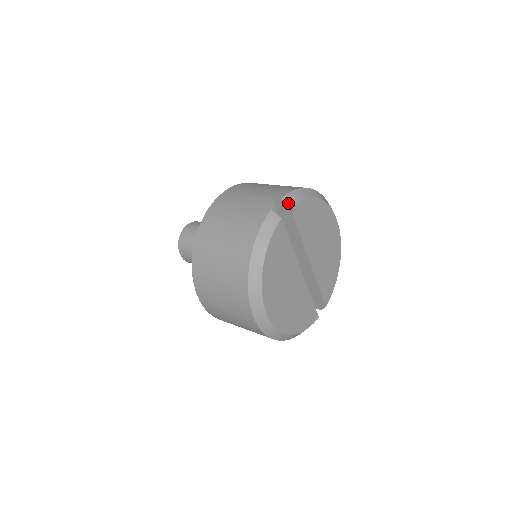
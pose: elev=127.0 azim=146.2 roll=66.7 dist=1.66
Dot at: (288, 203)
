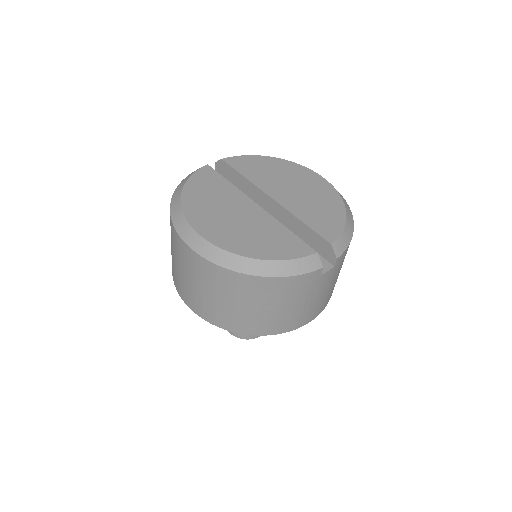
Dot at: (221, 160)
